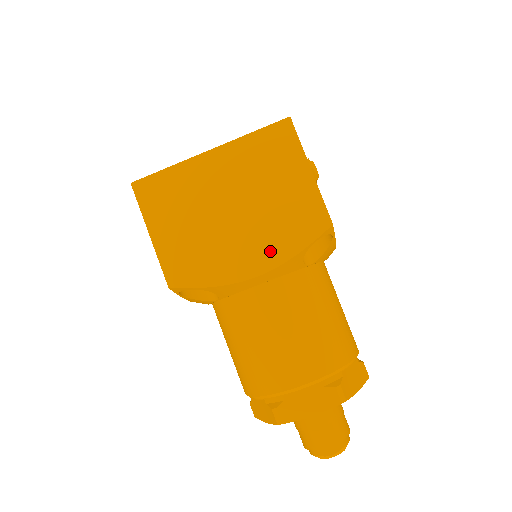
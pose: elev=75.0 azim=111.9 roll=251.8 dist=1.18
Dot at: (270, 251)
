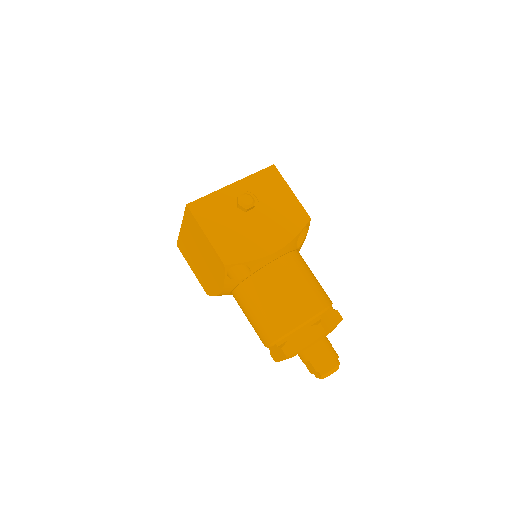
Dot at: (218, 279)
